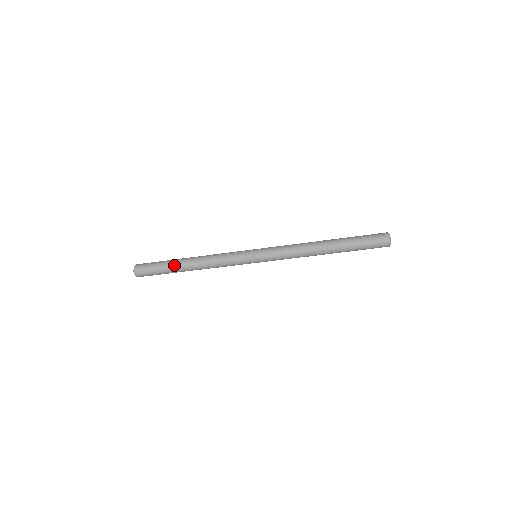
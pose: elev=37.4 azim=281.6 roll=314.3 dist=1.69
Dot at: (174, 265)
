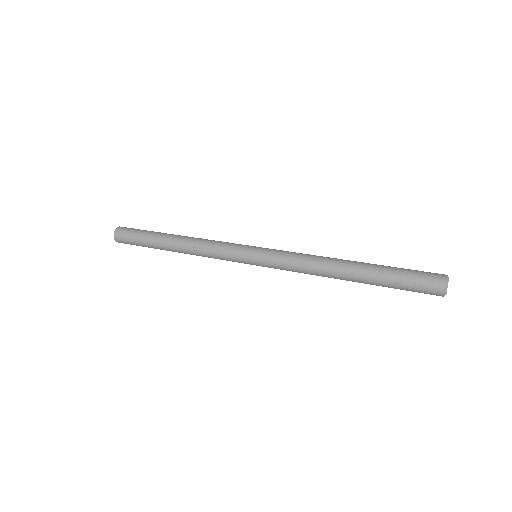
Dot at: (157, 247)
